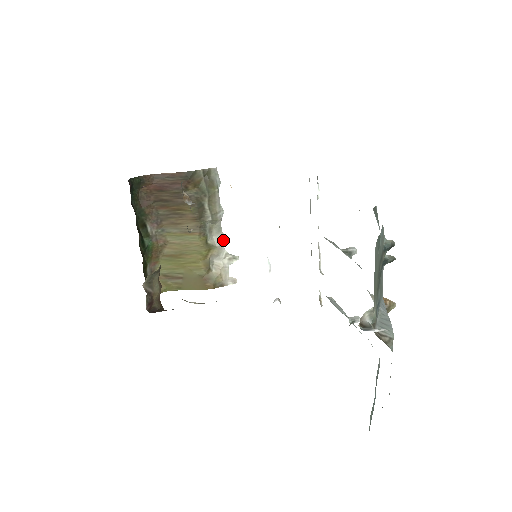
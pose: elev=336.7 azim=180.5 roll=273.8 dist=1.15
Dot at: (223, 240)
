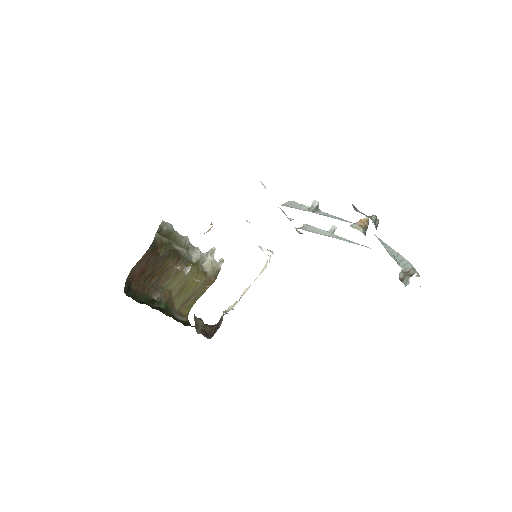
Dot at: (199, 250)
